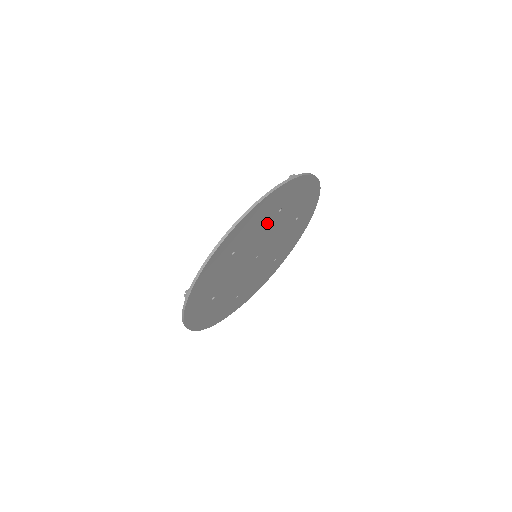
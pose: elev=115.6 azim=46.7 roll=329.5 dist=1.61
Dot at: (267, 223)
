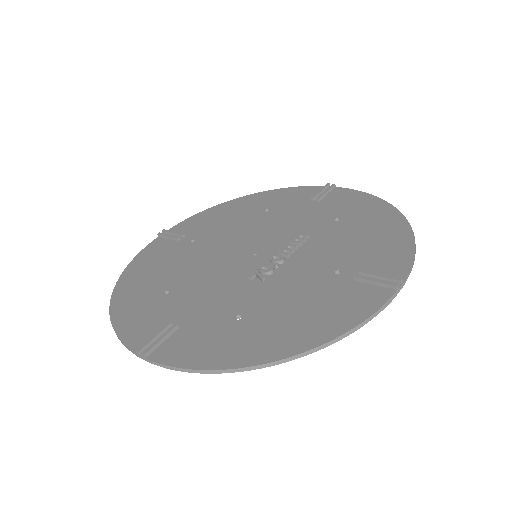
Dot at: (309, 284)
